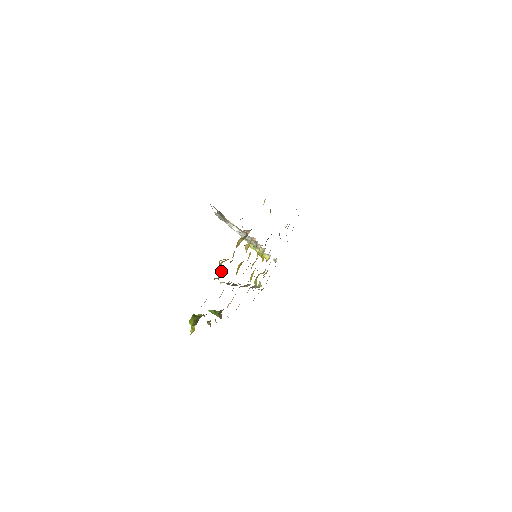
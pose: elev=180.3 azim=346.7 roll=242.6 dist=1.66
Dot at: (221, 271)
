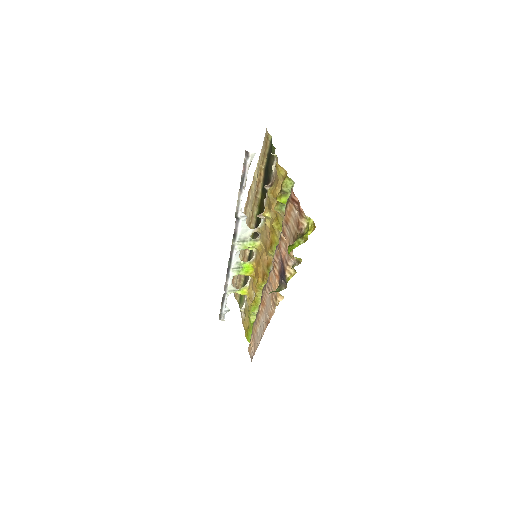
Dot at: (284, 197)
